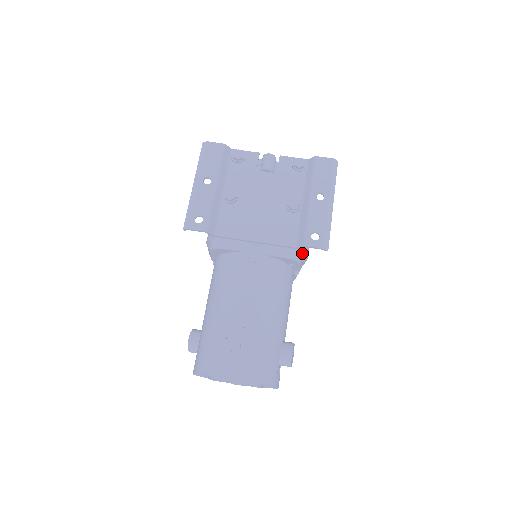
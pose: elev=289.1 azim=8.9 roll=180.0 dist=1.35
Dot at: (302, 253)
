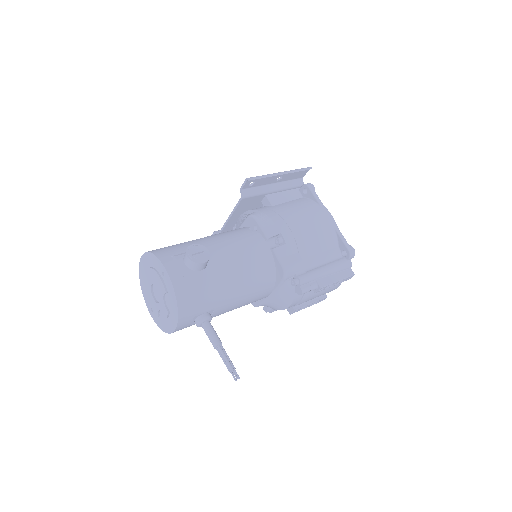
Dot at: (263, 216)
